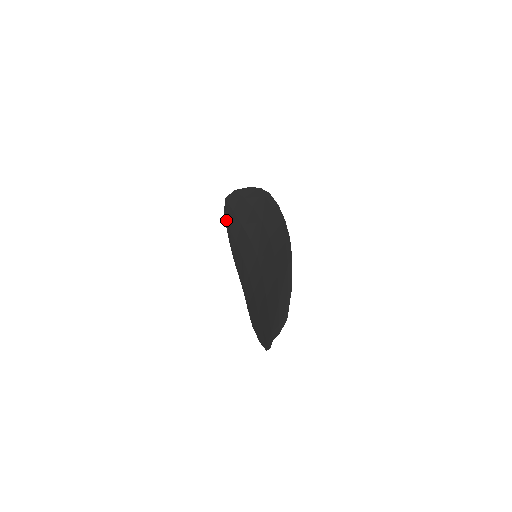
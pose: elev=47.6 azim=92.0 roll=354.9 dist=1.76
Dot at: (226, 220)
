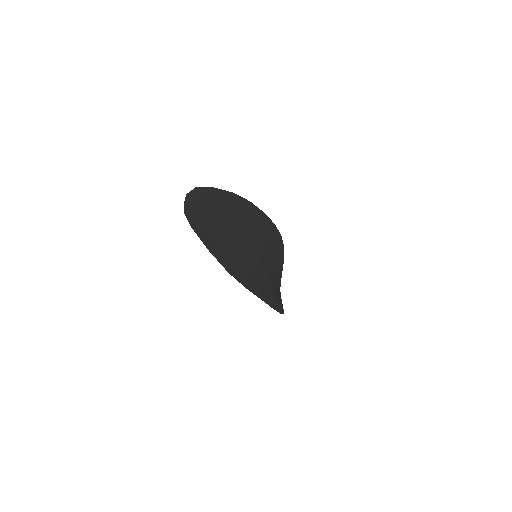
Dot at: occluded
